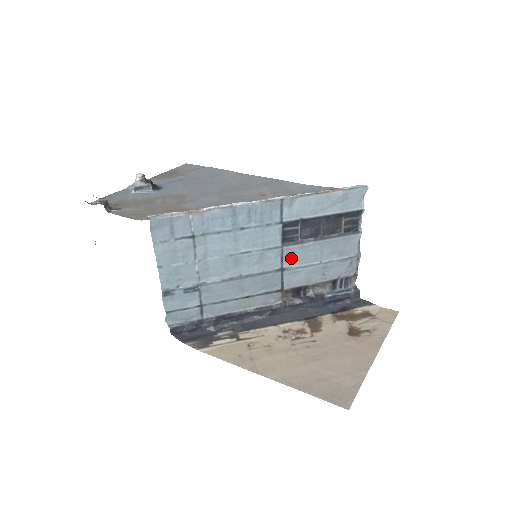
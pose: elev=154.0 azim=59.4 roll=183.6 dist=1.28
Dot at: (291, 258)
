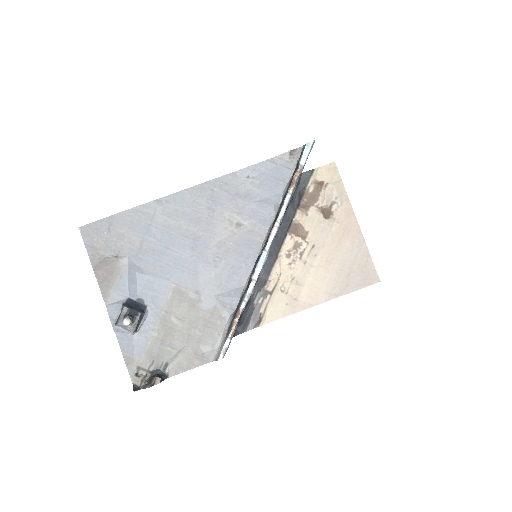
Dot at: occluded
